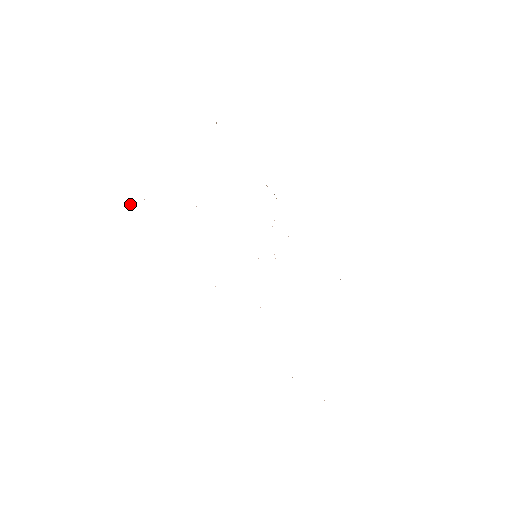
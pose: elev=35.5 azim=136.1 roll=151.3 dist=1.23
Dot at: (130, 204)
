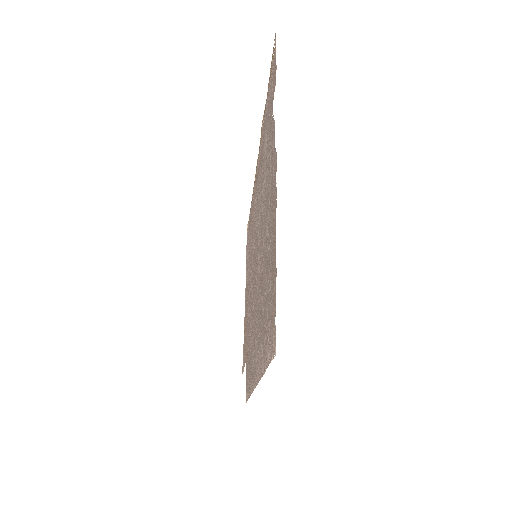
Dot at: (271, 308)
